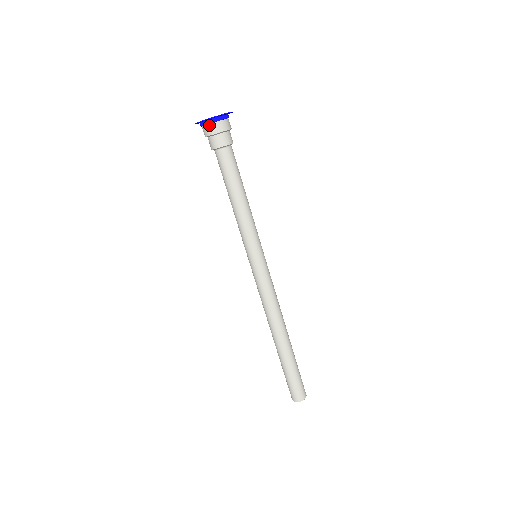
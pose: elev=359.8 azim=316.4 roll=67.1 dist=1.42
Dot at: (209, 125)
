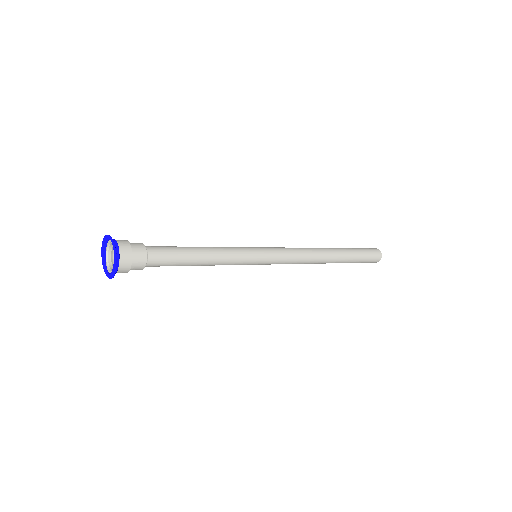
Dot at: occluded
